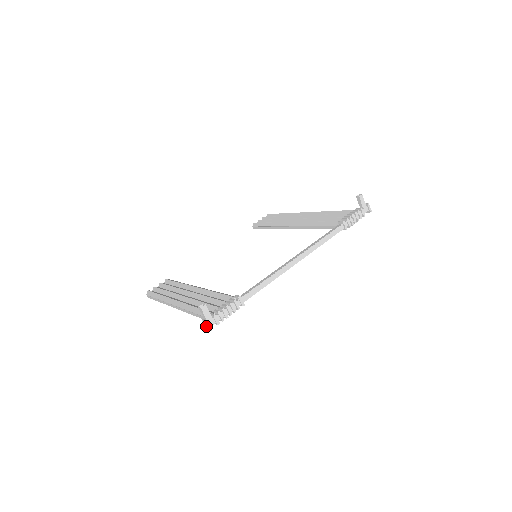
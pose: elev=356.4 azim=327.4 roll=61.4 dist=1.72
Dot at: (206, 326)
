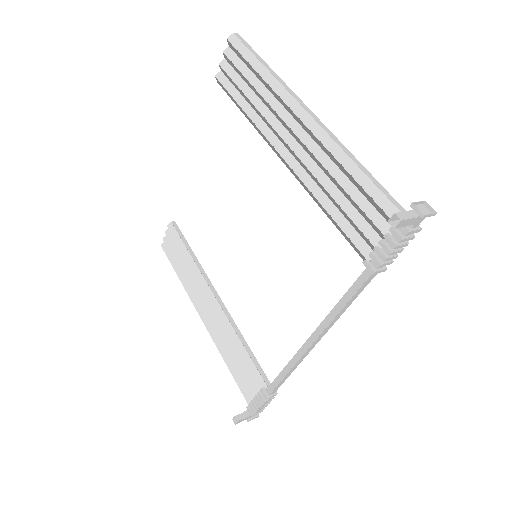
Dot at: occluded
